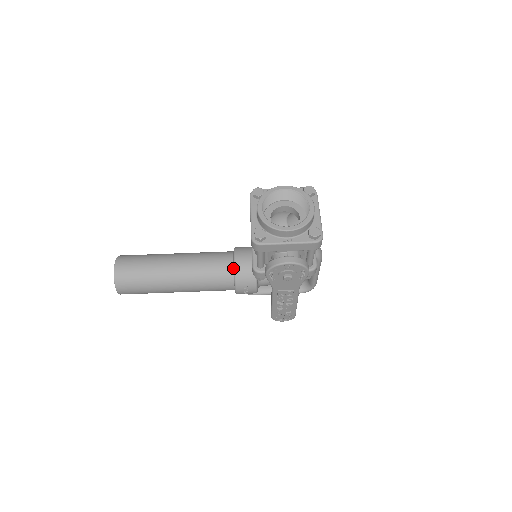
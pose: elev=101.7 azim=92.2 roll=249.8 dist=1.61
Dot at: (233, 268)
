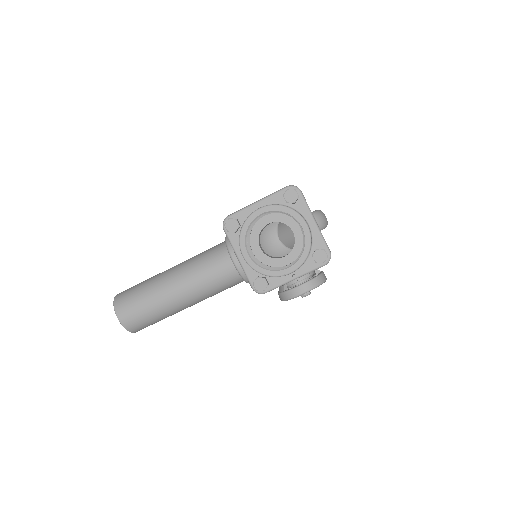
Dot at: (236, 270)
